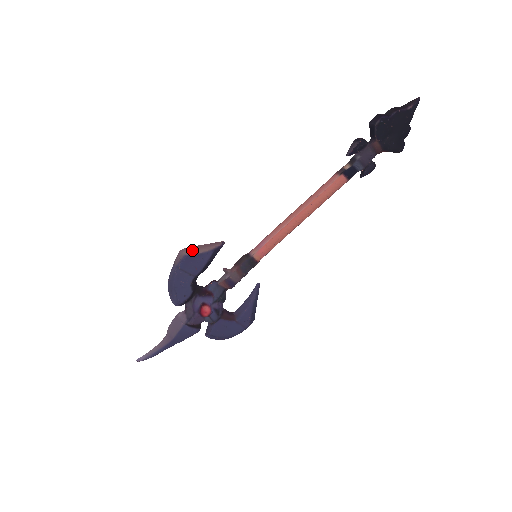
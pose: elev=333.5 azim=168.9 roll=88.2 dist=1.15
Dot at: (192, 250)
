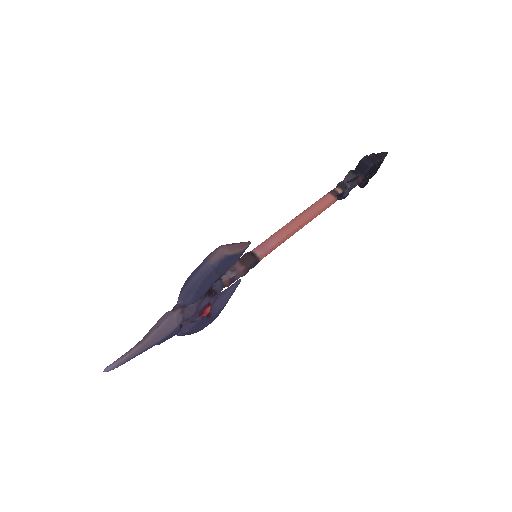
Dot at: (232, 250)
